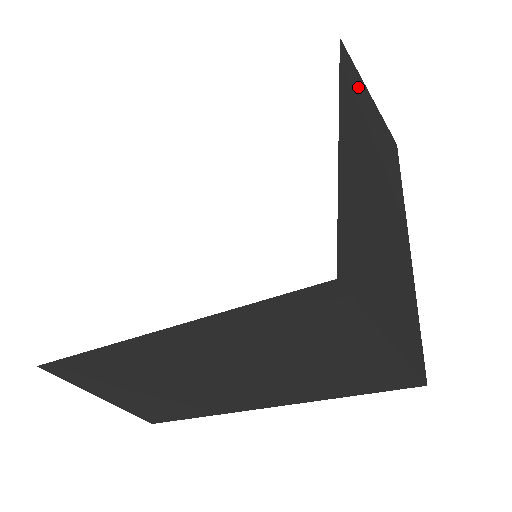
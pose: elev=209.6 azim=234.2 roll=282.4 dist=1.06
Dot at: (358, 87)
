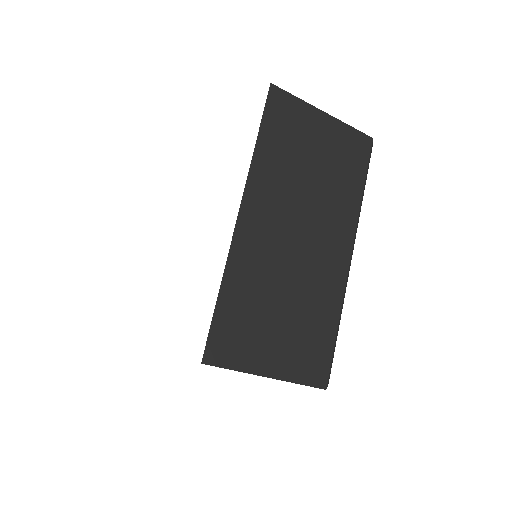
Dot at: (295, 125)
